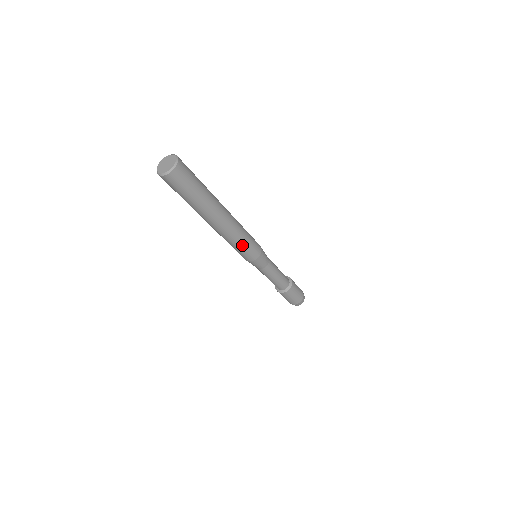
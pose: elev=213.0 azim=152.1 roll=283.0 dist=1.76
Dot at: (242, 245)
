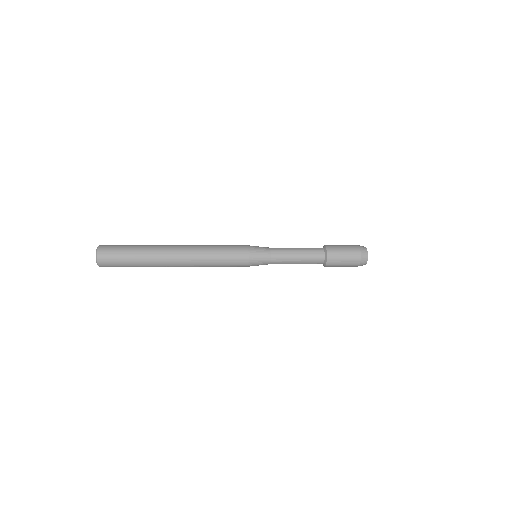
Dot at: occluded
